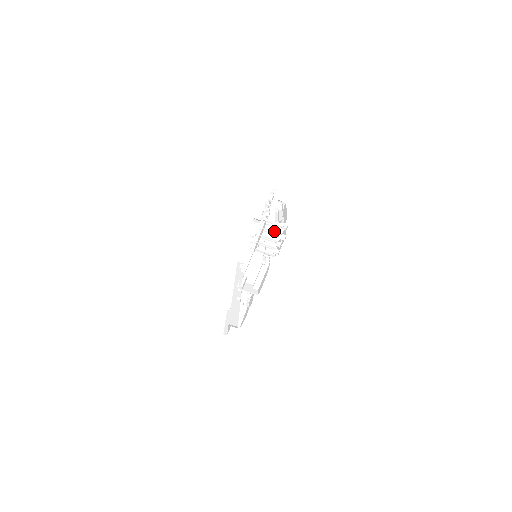
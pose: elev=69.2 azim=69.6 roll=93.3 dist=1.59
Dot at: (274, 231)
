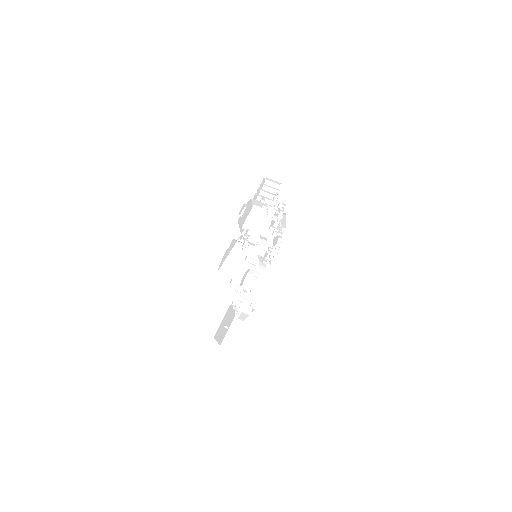
Dot at: occluded
